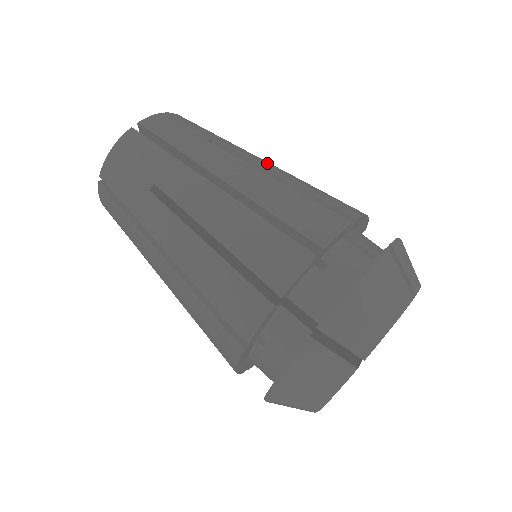
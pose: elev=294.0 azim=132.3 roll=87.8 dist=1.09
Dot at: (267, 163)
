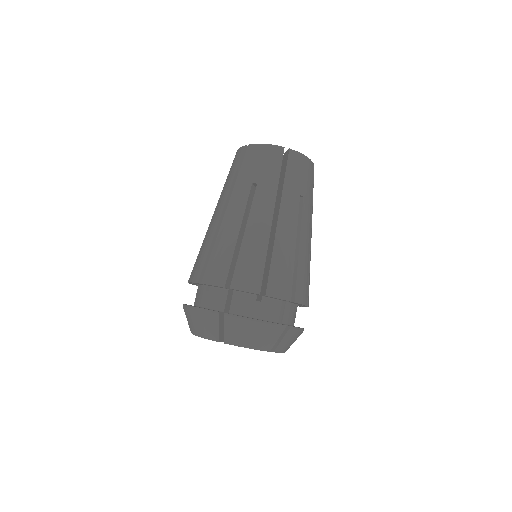
Dot at: (307, 235)
